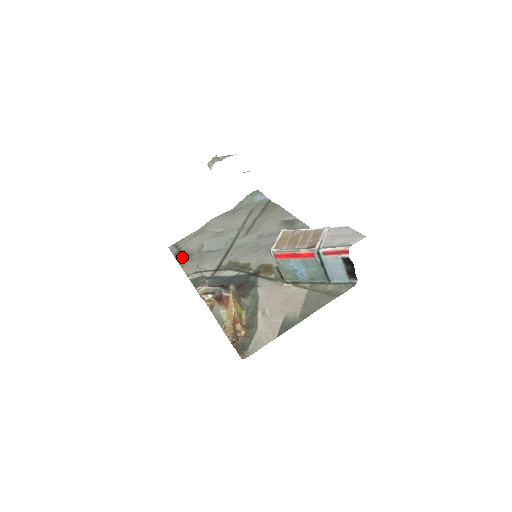
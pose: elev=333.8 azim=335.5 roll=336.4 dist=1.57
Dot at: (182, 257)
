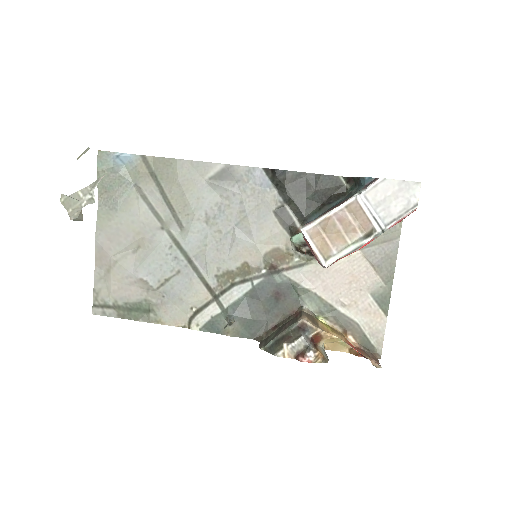
Dot at: (138, 313)
